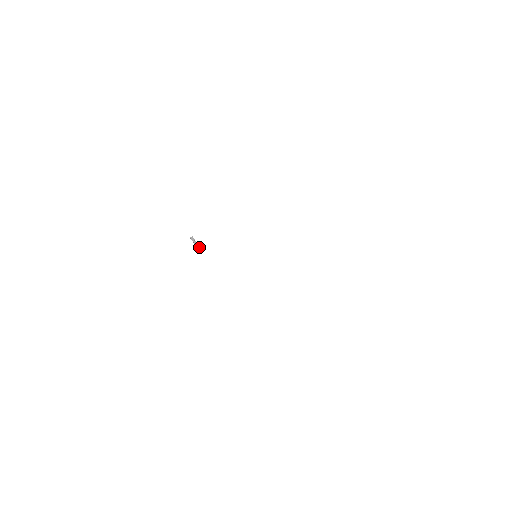
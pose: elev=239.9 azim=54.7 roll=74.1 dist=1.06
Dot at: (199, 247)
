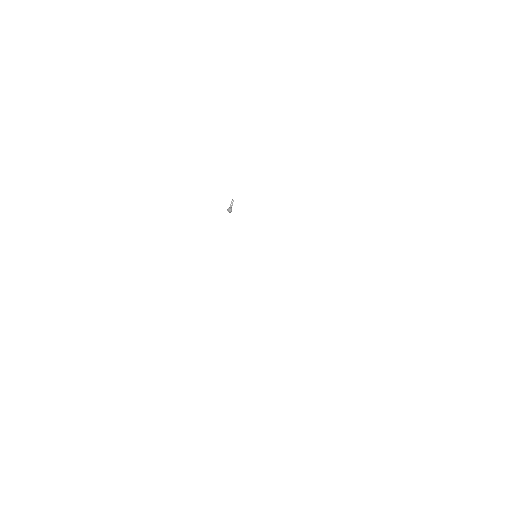
Dot at: (230, 211)
